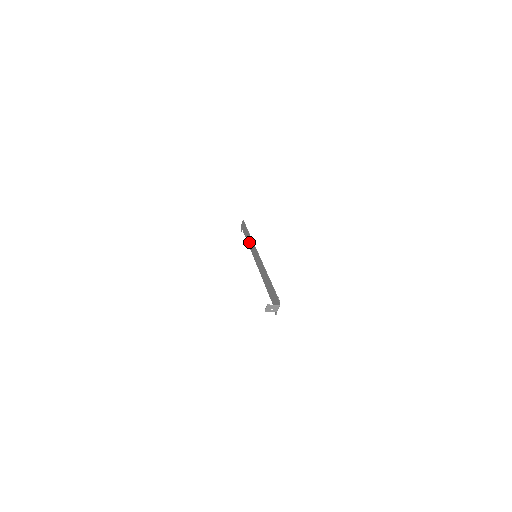
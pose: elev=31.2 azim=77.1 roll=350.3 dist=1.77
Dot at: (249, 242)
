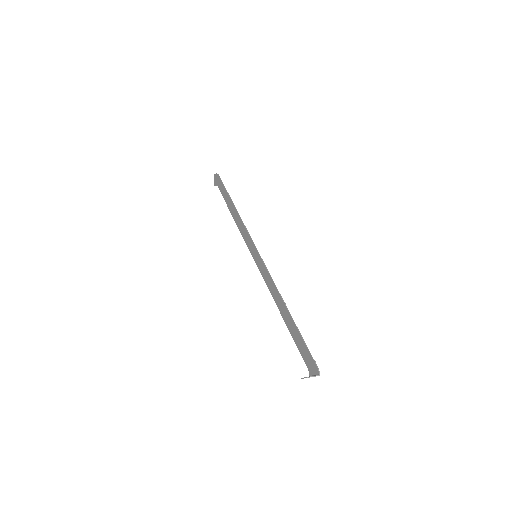
Dot at: (237, 221)
